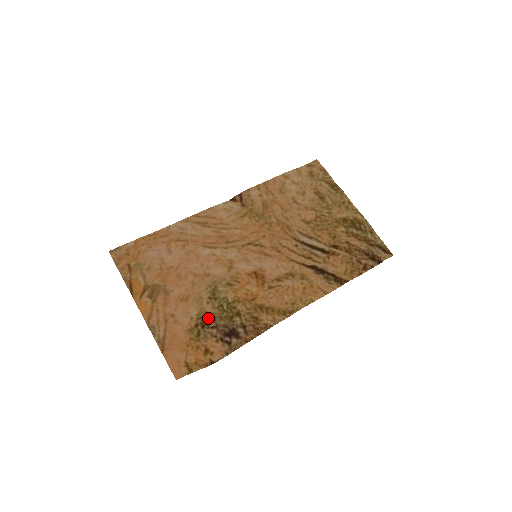
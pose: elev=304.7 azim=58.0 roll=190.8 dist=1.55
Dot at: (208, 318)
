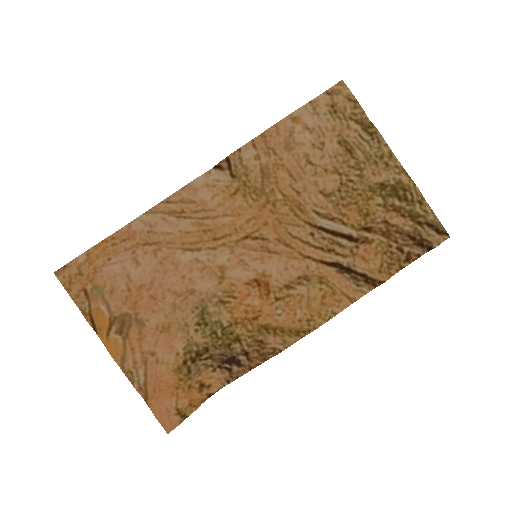
Dot at: (199, 350)
